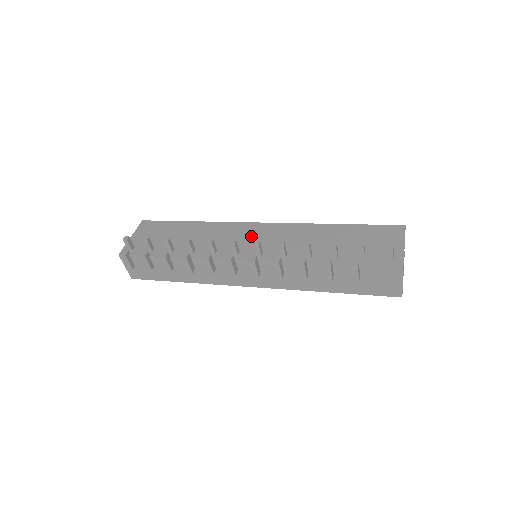
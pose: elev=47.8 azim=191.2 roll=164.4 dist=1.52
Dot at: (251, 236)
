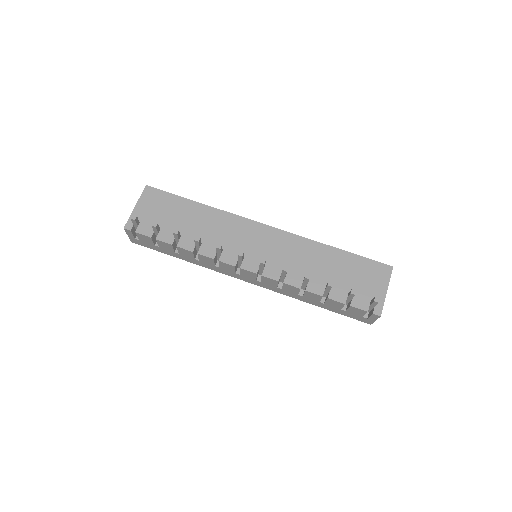
Dot at: (256, 241)
